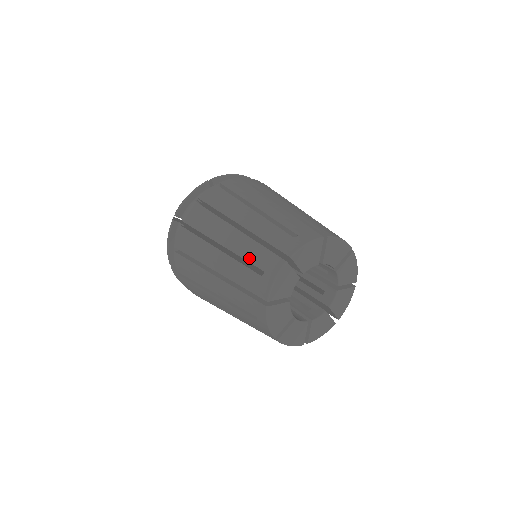
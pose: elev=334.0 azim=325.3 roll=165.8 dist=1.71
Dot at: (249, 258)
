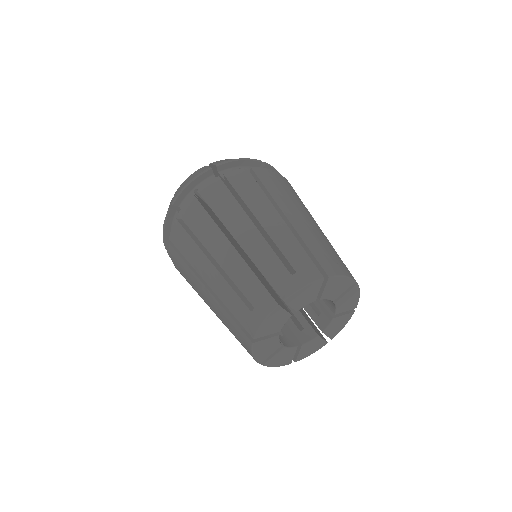
Dot at: (241, 286)
